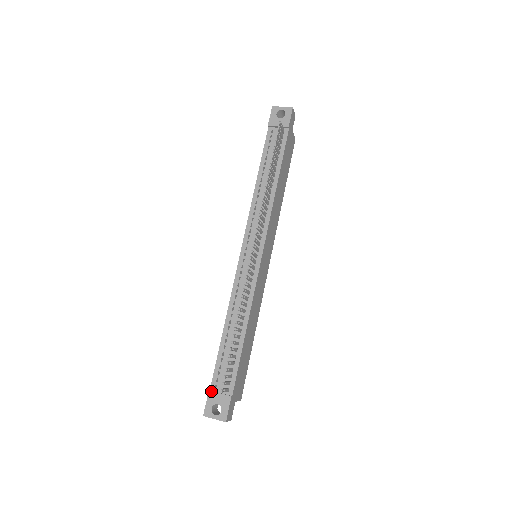
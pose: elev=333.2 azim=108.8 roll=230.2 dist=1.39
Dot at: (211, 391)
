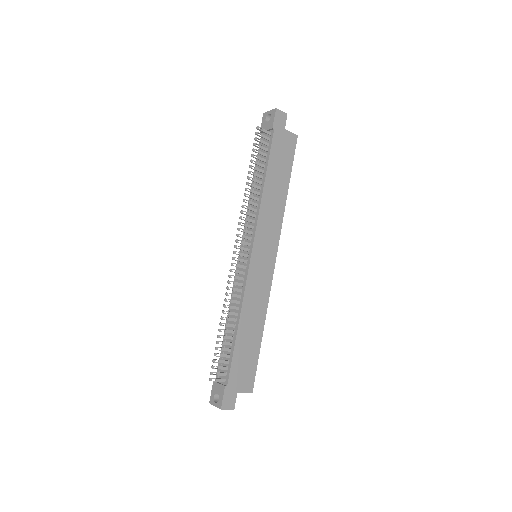
Dot at: occluded
